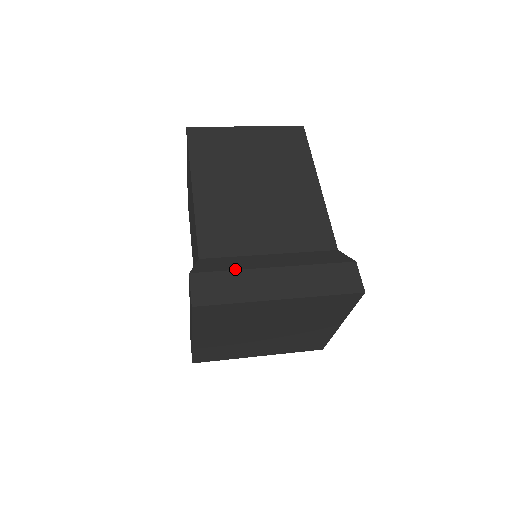
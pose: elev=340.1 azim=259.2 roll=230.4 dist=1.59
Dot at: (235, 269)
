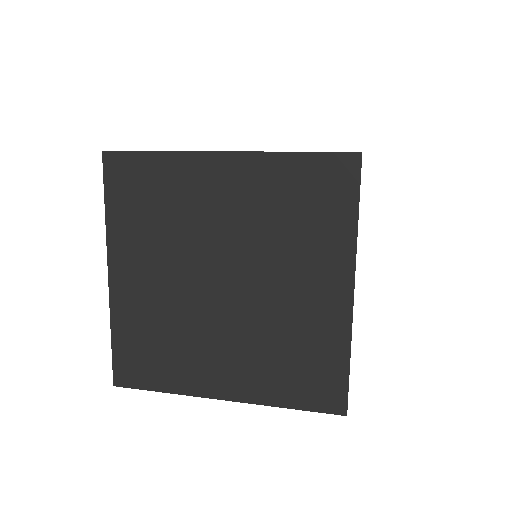
Dot at: occluded
